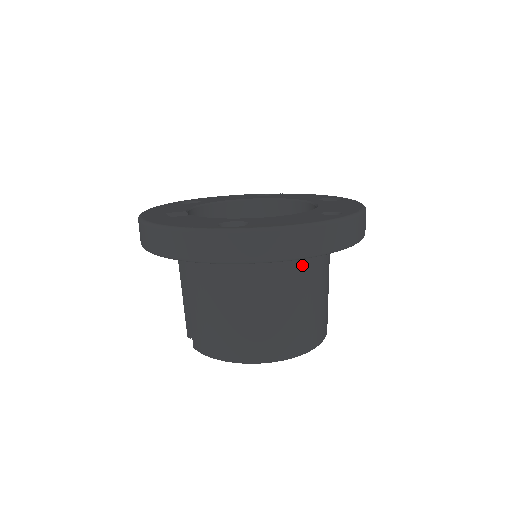
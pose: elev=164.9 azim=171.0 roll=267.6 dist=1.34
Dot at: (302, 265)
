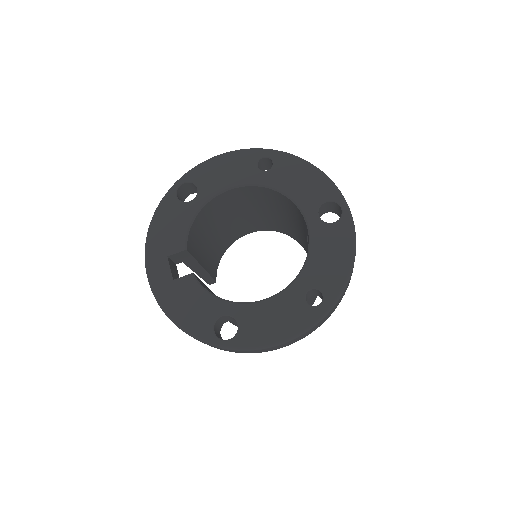
Dot at: occluded
